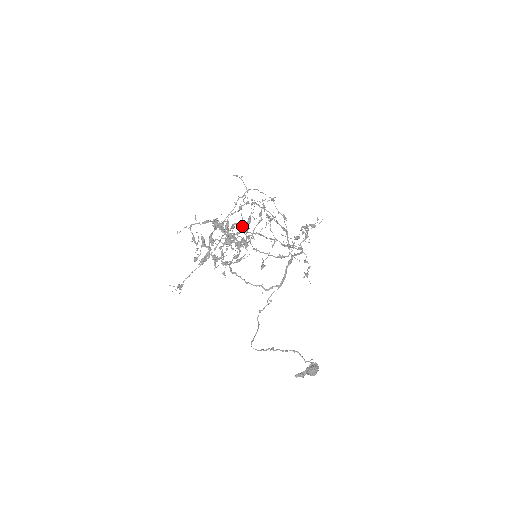
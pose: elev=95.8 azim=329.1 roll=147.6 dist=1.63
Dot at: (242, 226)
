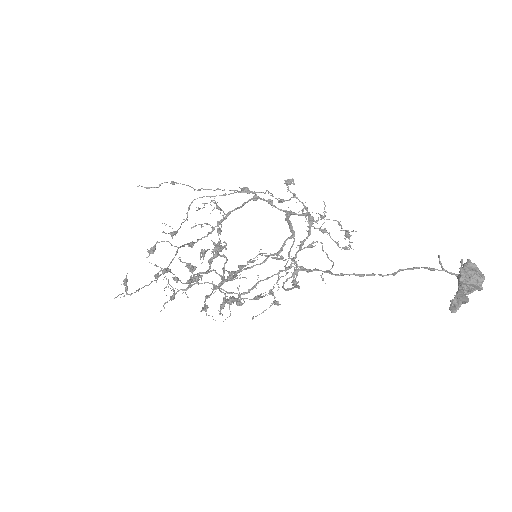
Dot at: occluded
